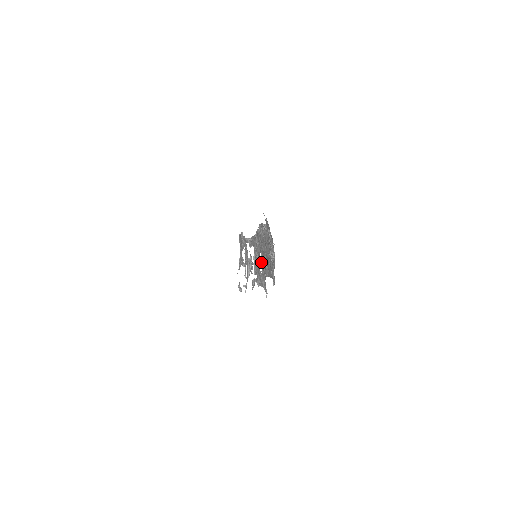
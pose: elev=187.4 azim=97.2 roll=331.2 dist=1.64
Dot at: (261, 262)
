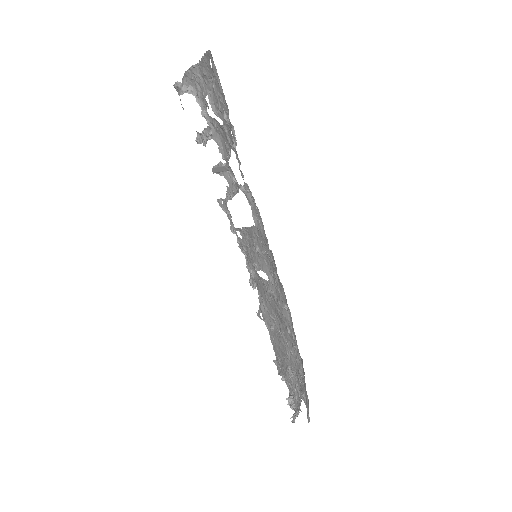
Dot at: (263, 284)
